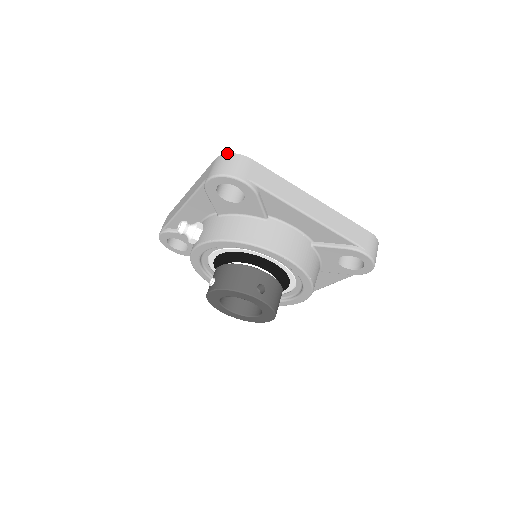
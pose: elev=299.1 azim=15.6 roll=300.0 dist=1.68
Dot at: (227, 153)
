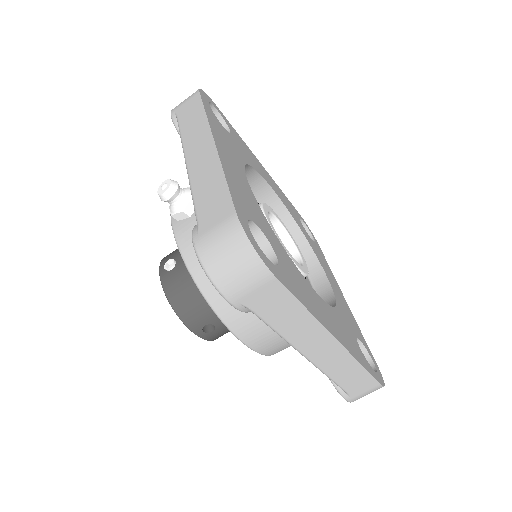
Dot at: (247, 237)
